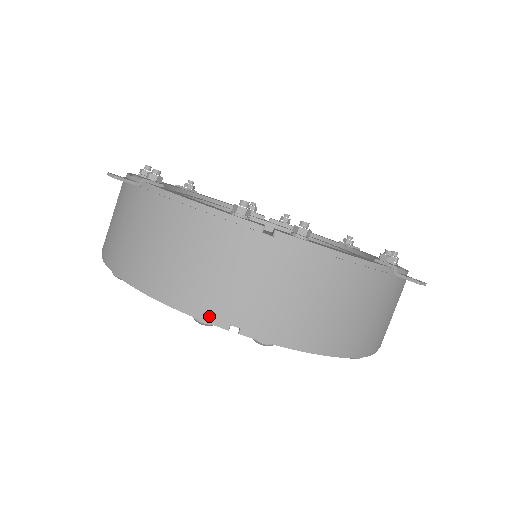
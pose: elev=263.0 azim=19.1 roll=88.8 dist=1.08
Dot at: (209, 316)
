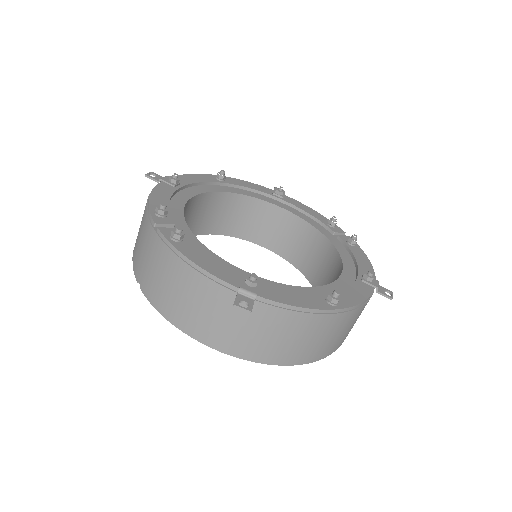
Dot at: (134, 270)
